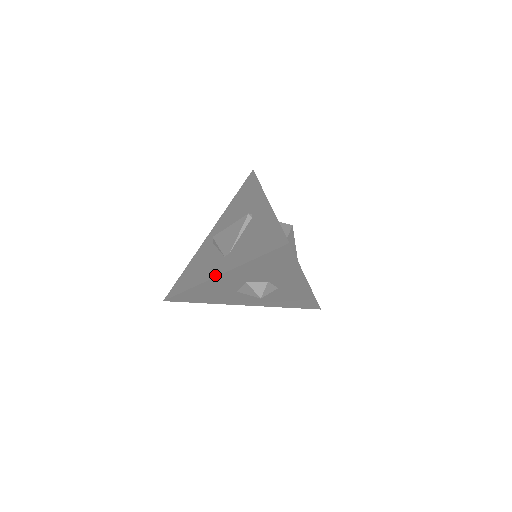
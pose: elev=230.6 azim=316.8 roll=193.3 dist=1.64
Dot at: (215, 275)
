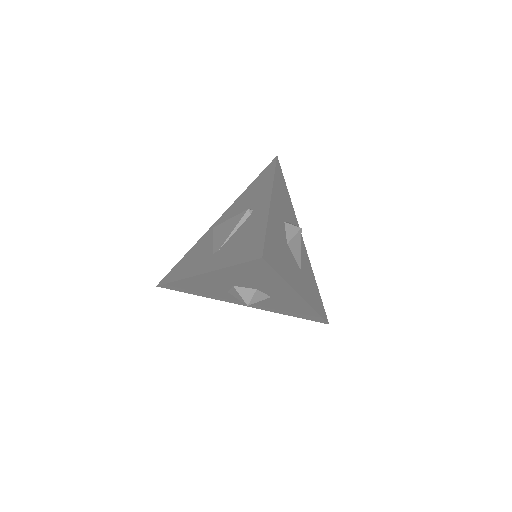
Dot at: (198, 273)
